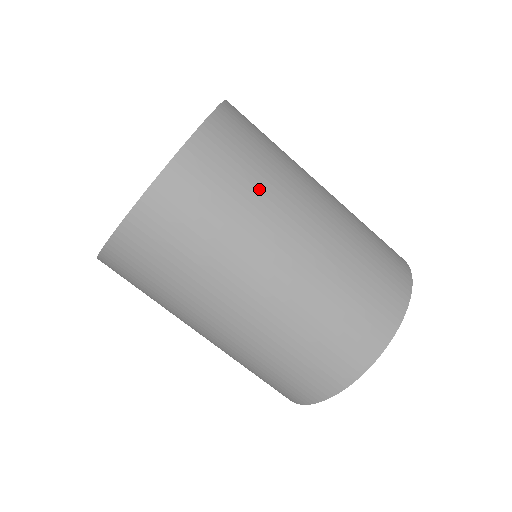
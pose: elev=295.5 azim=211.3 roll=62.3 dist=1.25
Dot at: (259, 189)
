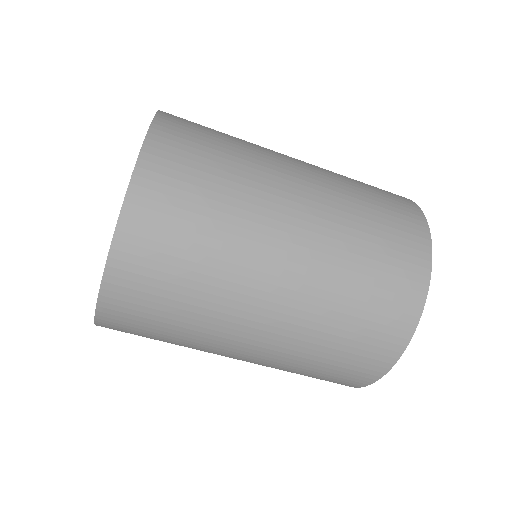
Dot at: (222, 219)
